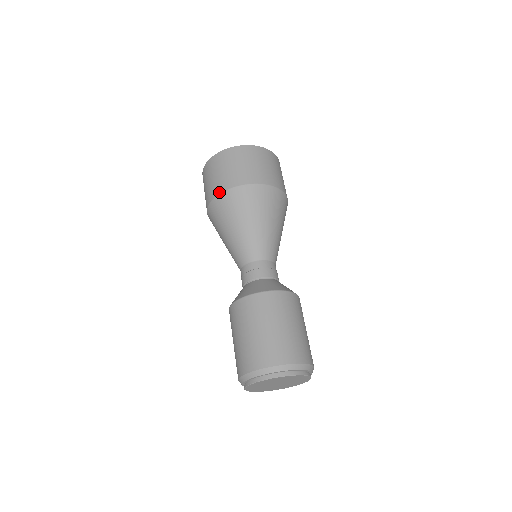
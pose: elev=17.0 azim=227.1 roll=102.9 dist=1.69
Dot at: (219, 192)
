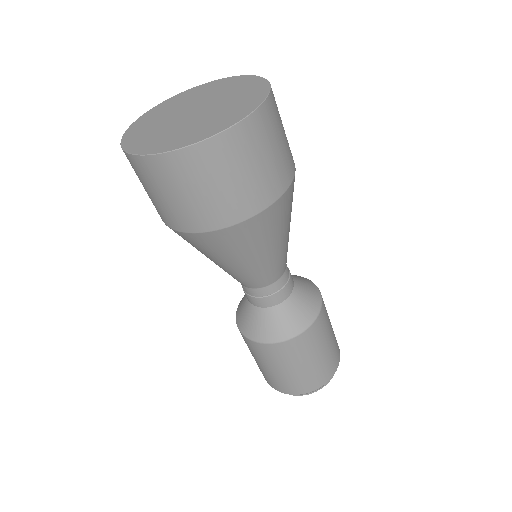
Dot at: (224, 225)
